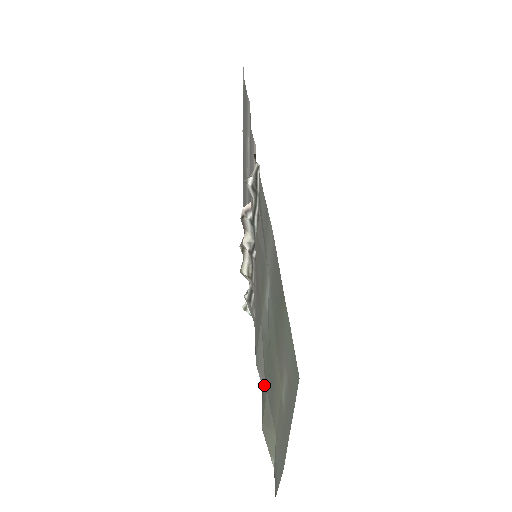
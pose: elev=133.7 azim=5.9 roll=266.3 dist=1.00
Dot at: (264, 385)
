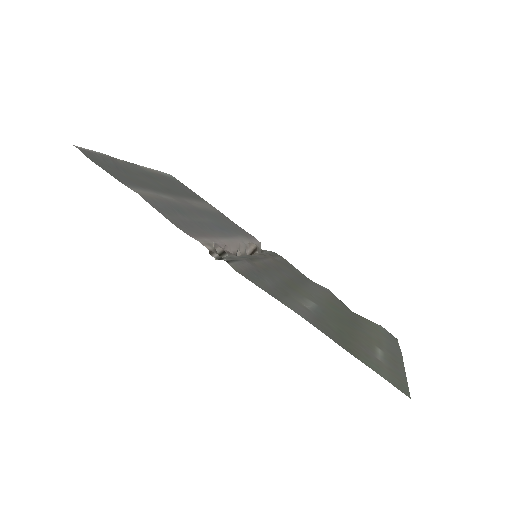
Dot at: occluded
